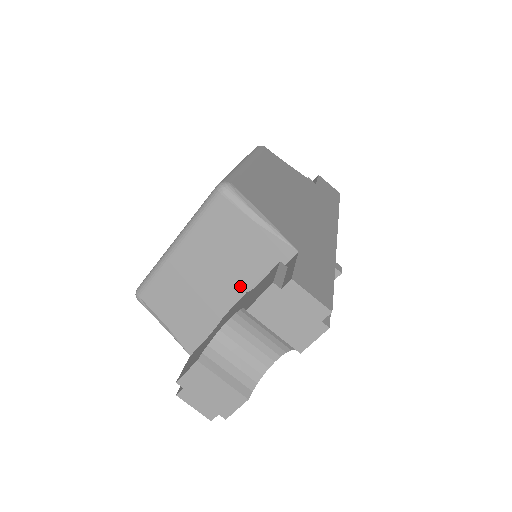
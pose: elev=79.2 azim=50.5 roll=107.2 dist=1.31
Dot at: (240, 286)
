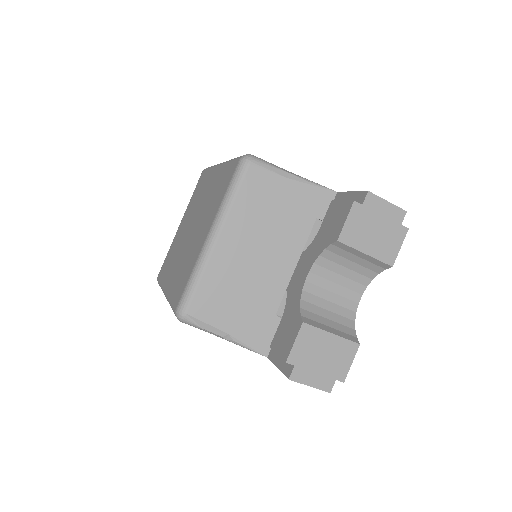
Dot at: (294, 249)
